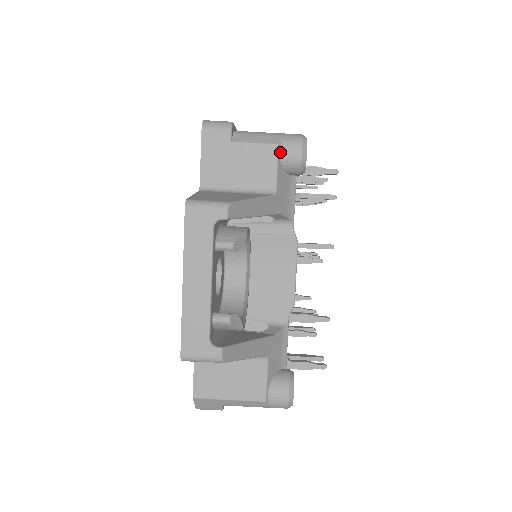
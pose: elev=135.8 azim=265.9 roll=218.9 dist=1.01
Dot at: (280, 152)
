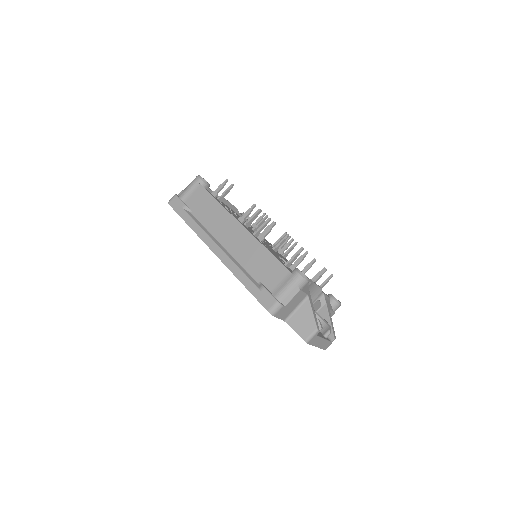
Dot at: (301, 289)
